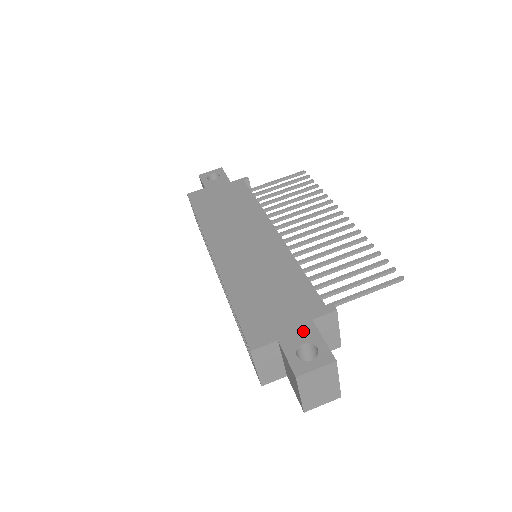
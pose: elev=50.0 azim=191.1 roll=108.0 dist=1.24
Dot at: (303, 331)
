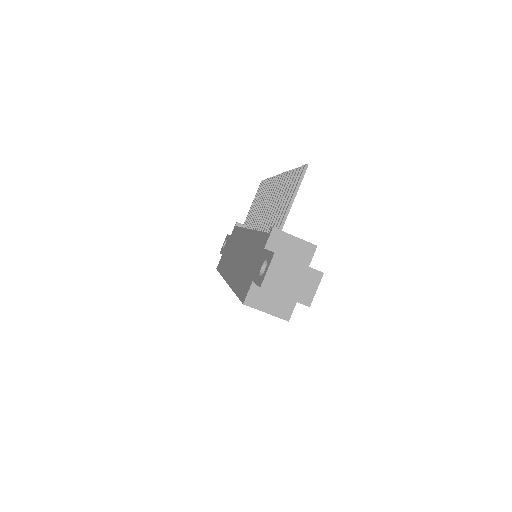
Dot at: (261, 260)
